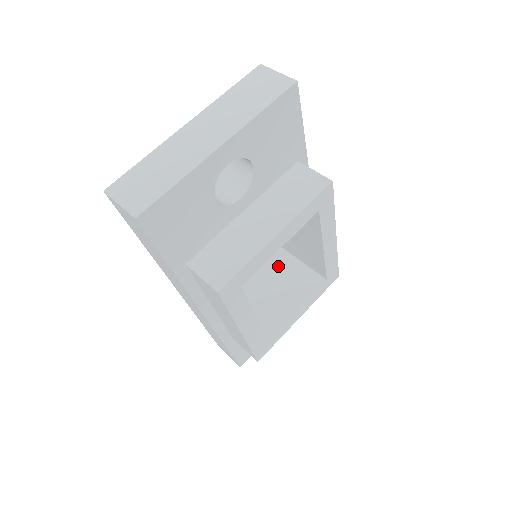
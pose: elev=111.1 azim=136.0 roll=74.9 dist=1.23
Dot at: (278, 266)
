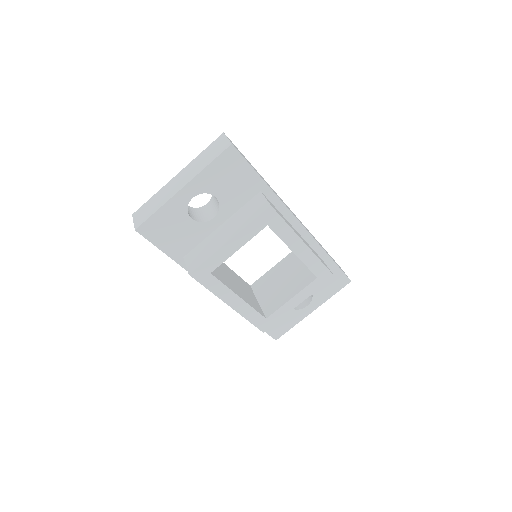
Dot at: (291, 265)
